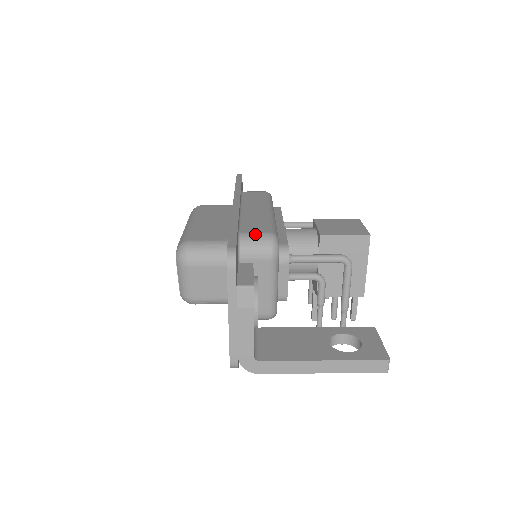
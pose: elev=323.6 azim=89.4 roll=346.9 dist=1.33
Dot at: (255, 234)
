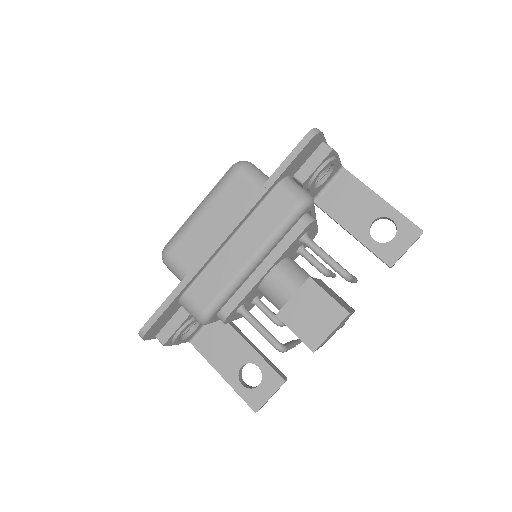
Dot at: (192, 305)
